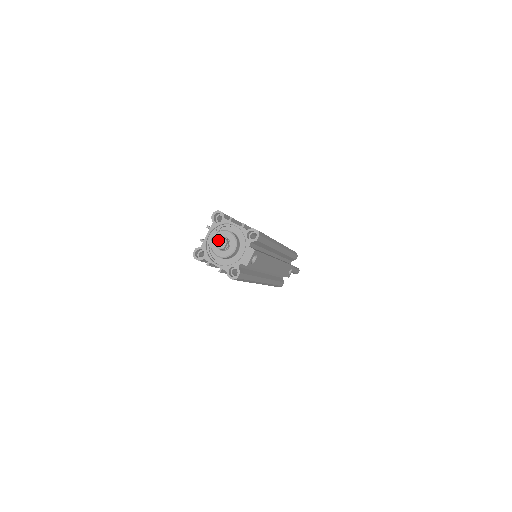
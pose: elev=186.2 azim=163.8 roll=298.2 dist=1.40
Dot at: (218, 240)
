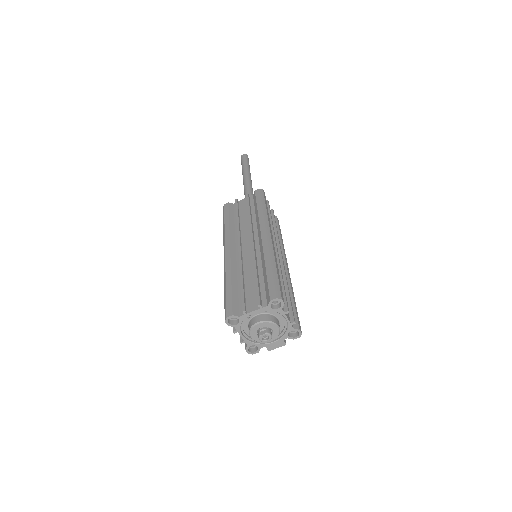
Dot at: occluded
